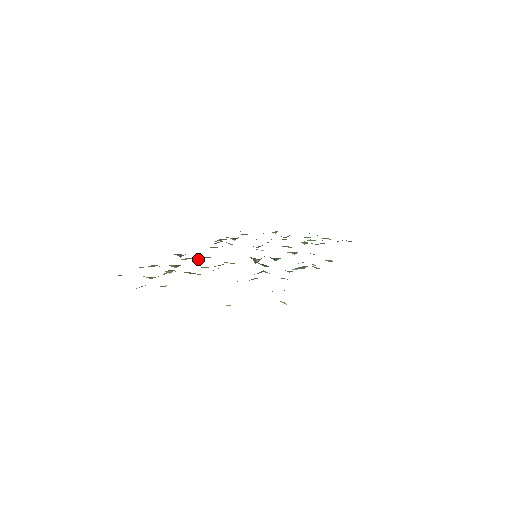
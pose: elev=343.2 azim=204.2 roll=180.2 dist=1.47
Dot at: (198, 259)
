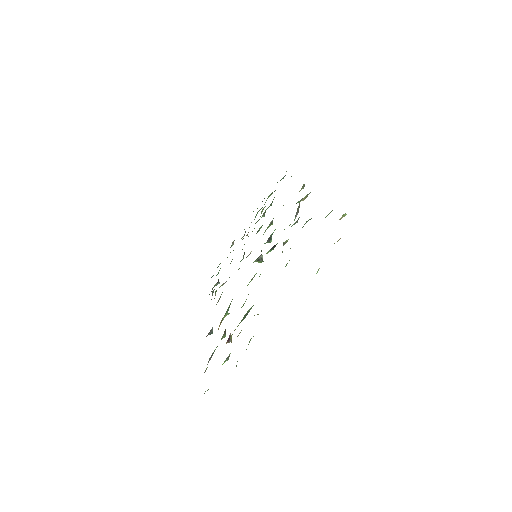
Dot at: occluded
